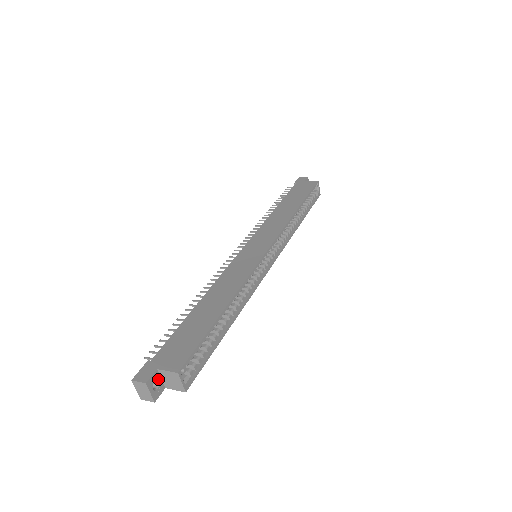
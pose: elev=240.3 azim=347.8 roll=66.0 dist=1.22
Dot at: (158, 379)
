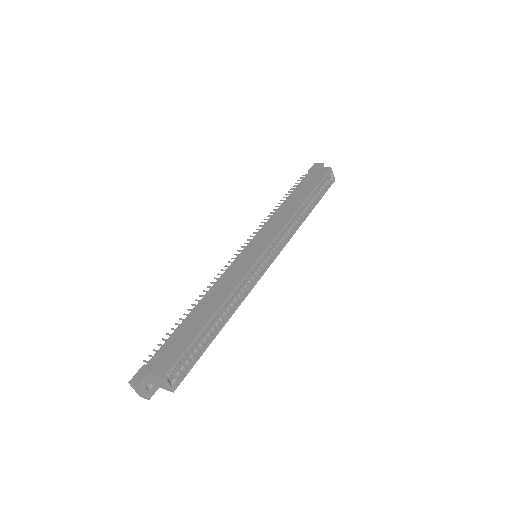
Dot at: (151, 381)
